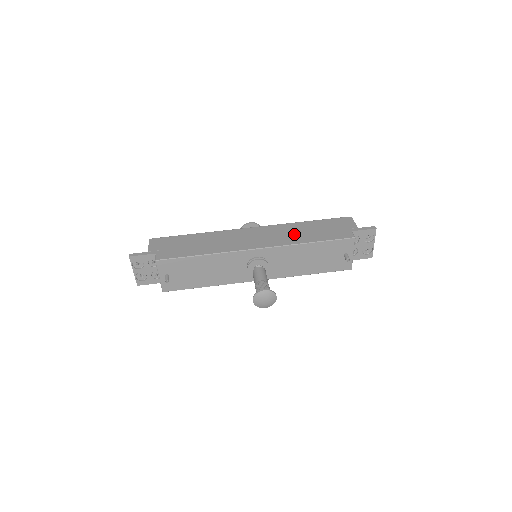
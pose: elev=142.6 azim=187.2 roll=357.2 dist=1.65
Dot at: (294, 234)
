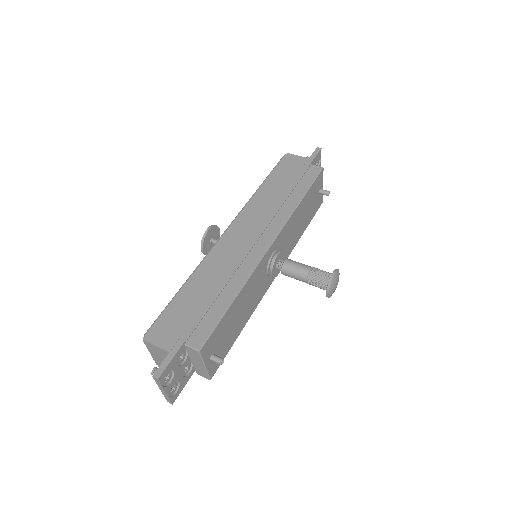
Dot at: (274, 204)
